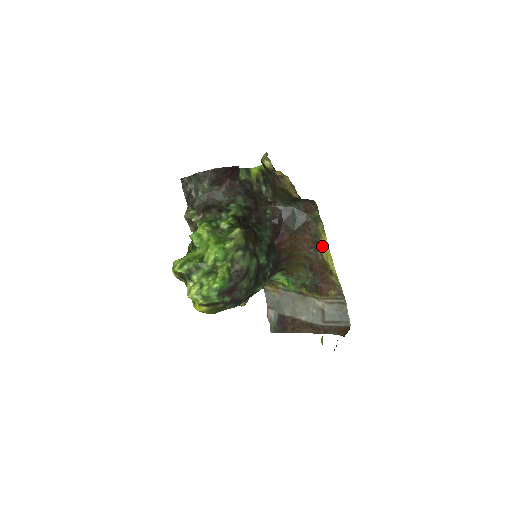
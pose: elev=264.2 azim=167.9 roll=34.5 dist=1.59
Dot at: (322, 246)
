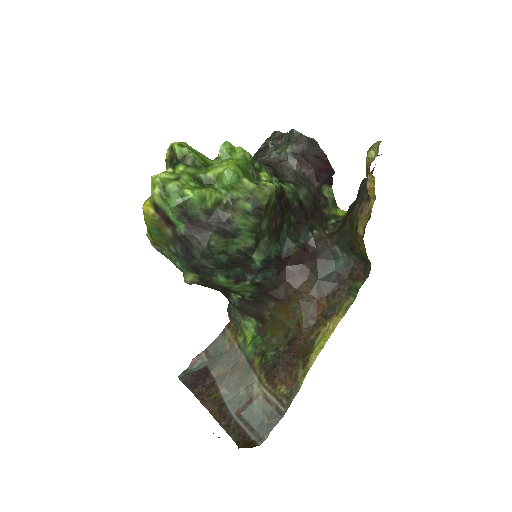
Dot at: (327, 325)
